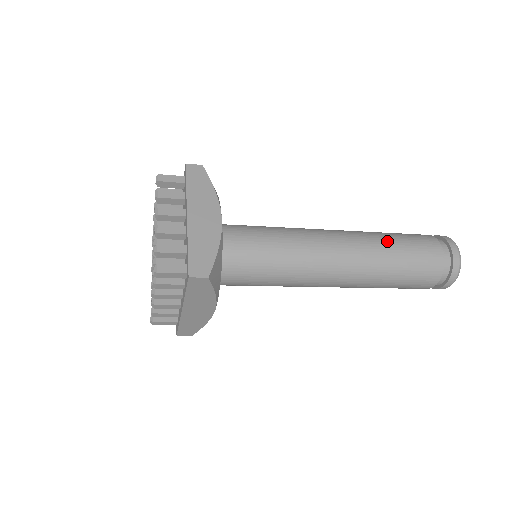
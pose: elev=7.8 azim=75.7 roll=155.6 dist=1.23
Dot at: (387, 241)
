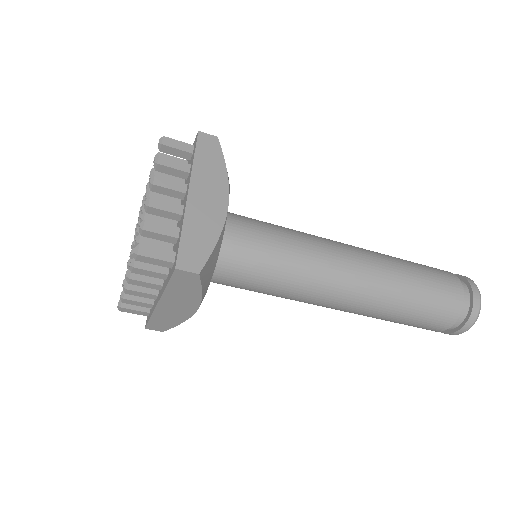
Dot at: (406, 270)
